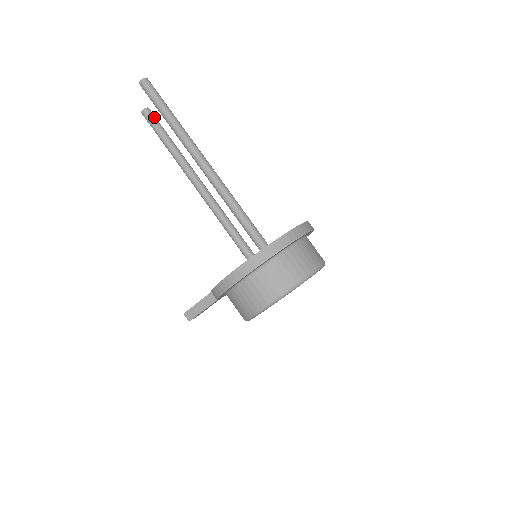
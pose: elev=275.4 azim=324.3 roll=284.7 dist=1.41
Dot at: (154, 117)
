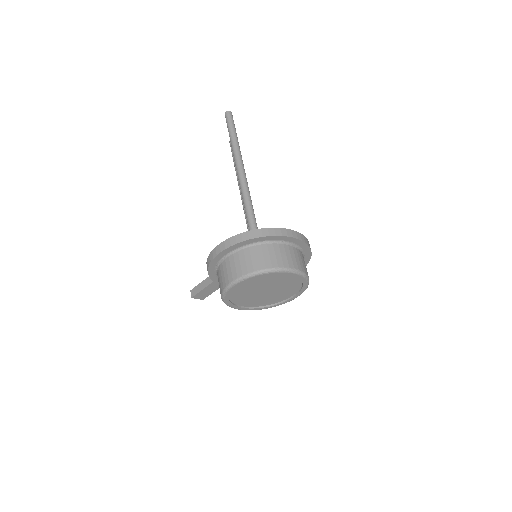
Dot at: occluded
